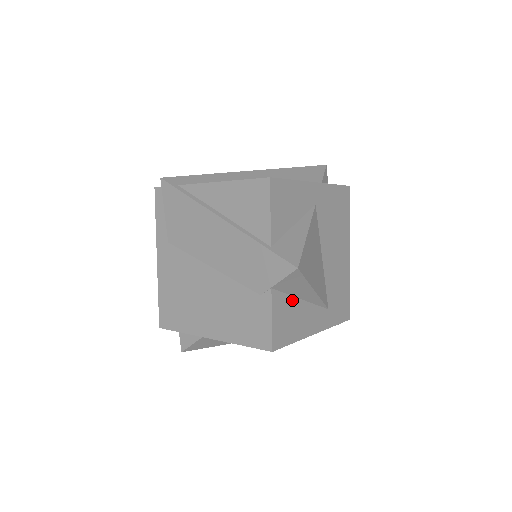
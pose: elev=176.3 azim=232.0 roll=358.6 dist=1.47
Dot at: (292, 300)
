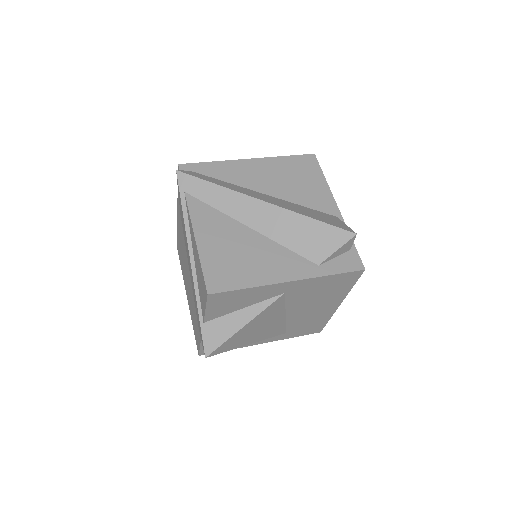
Dot at: occluded
